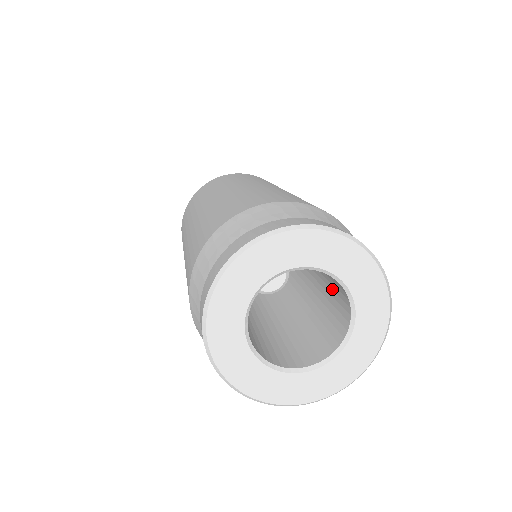
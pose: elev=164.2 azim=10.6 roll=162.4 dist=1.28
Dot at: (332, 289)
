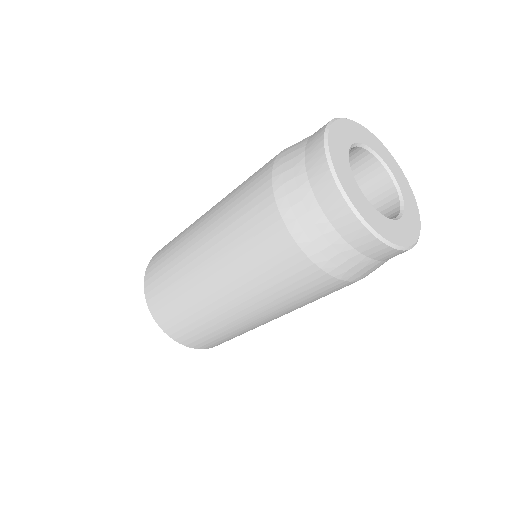
Dot at: occluded
